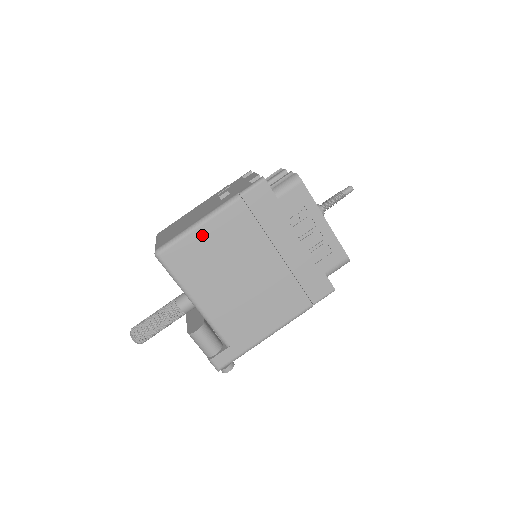
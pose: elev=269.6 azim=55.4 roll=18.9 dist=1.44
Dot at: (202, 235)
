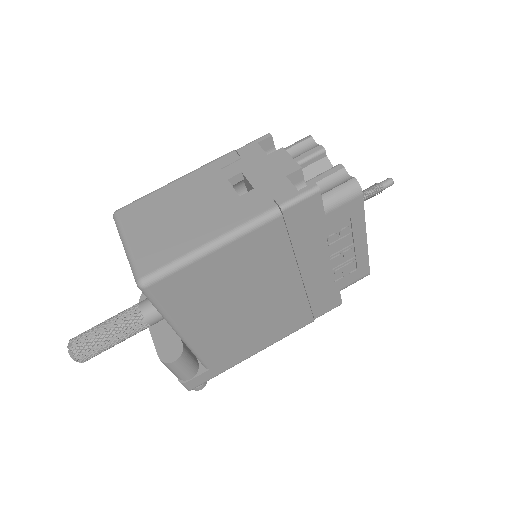
Dot at: (214, 261)
